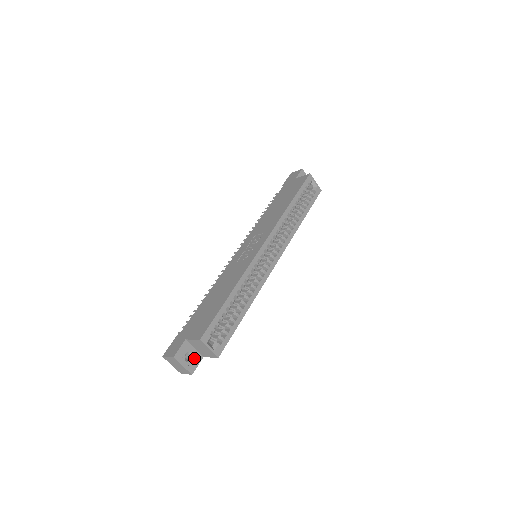
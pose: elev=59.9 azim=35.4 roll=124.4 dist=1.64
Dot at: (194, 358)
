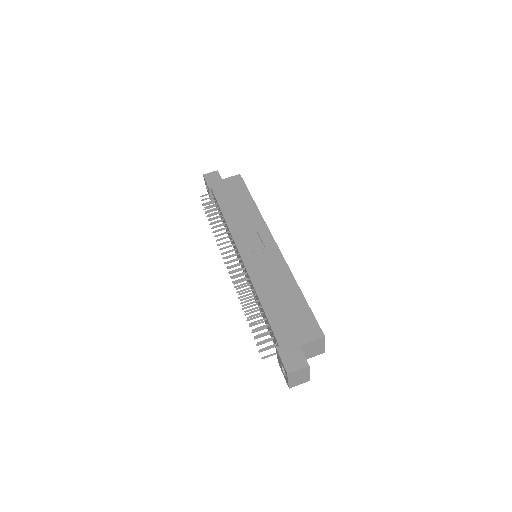
Dot at: occluded
